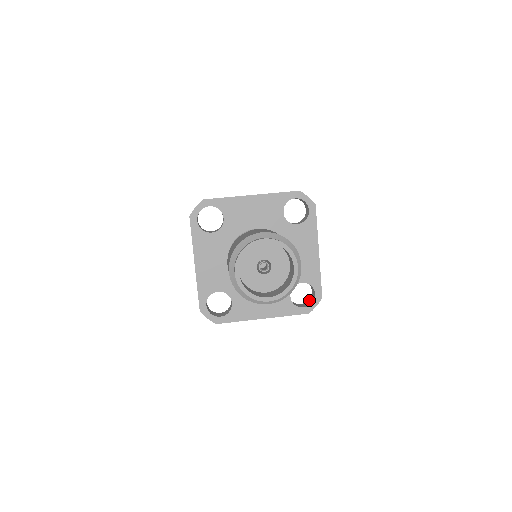
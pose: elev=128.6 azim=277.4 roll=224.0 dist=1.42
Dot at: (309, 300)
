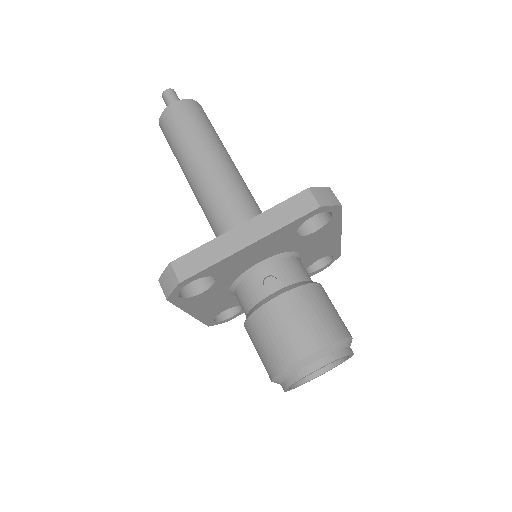
Dot at: occluded
